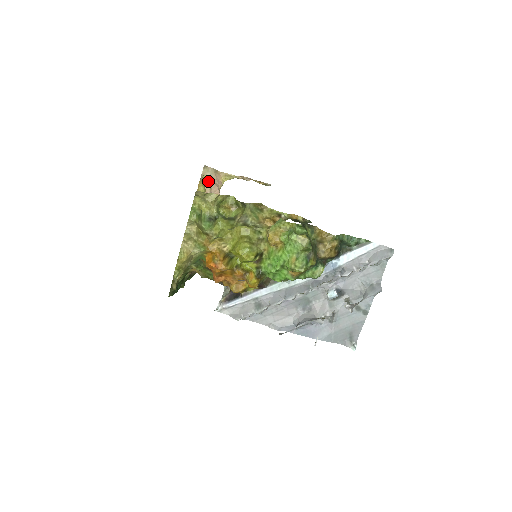
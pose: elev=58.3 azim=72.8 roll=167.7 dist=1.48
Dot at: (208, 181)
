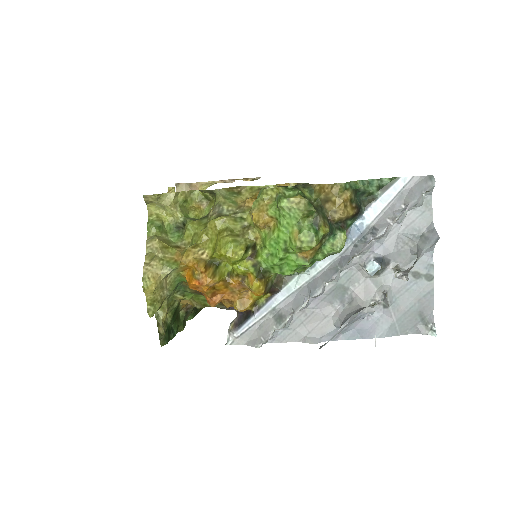
Dot at: occluded
